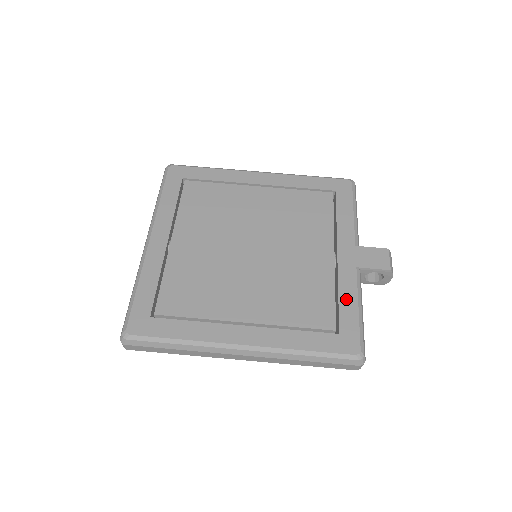
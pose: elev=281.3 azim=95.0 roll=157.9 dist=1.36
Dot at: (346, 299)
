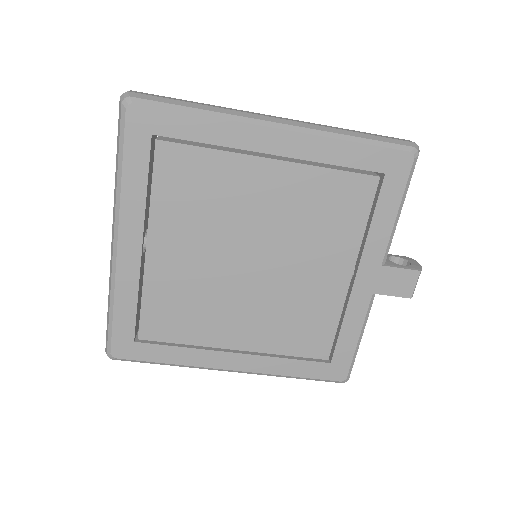
Dot at: (349, 330)
